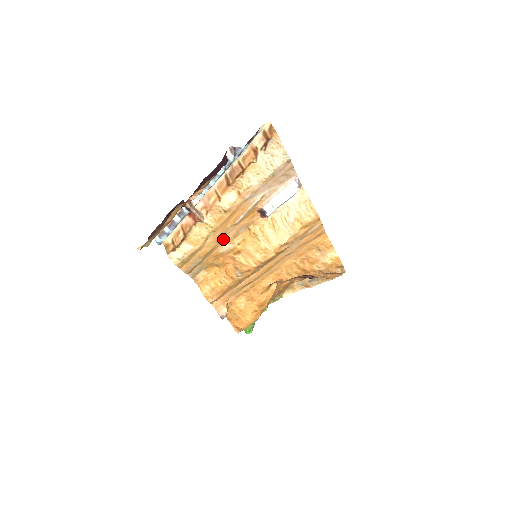
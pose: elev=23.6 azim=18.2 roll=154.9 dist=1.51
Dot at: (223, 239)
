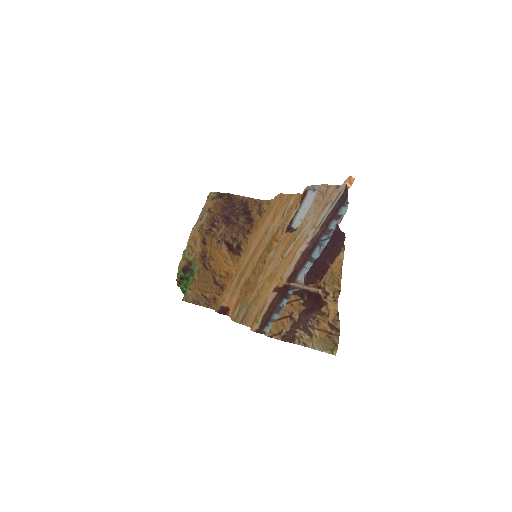
Dot at: (268, 274)
